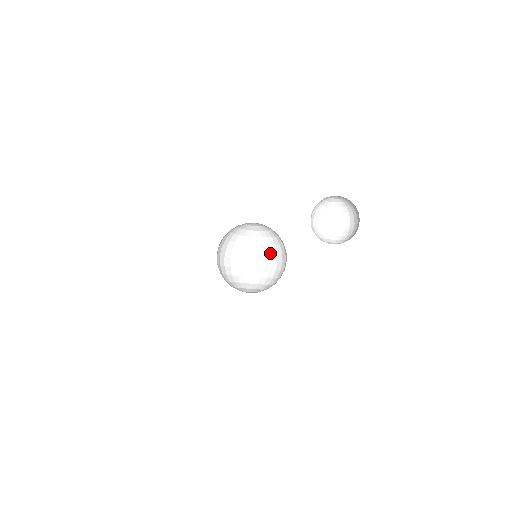
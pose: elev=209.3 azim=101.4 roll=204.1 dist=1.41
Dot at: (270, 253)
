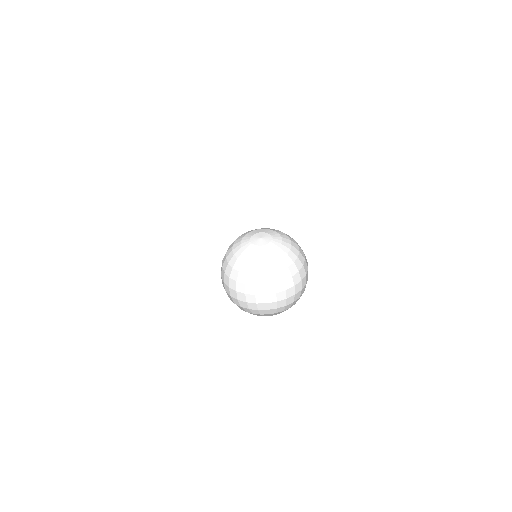
Dot at: (298, 271)
